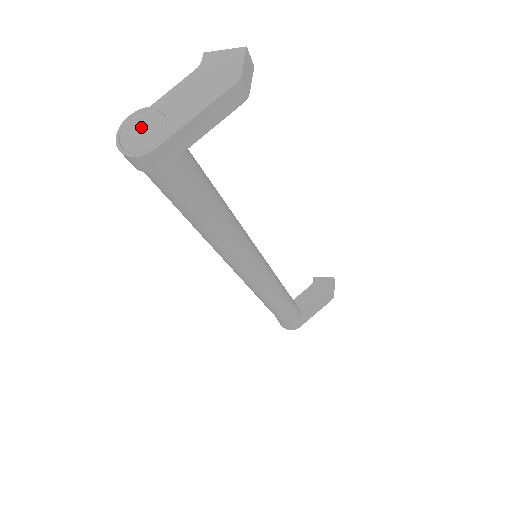
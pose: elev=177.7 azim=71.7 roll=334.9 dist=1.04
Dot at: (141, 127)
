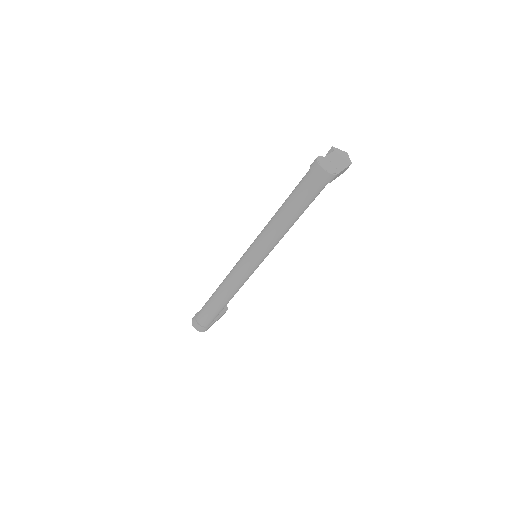
Dot at: (326, 163)
